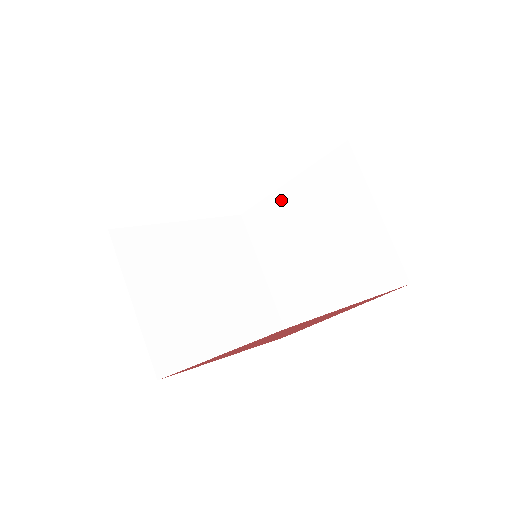
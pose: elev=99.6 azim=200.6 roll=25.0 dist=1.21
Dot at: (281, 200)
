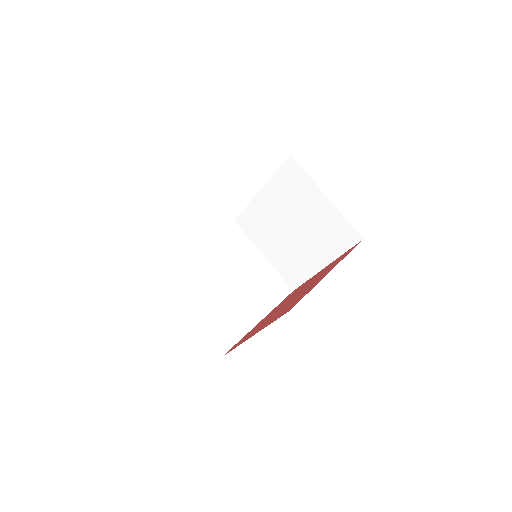
Dot at: (259, 204)
